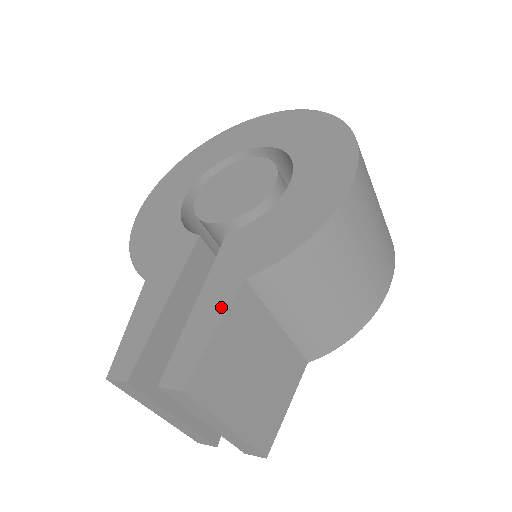
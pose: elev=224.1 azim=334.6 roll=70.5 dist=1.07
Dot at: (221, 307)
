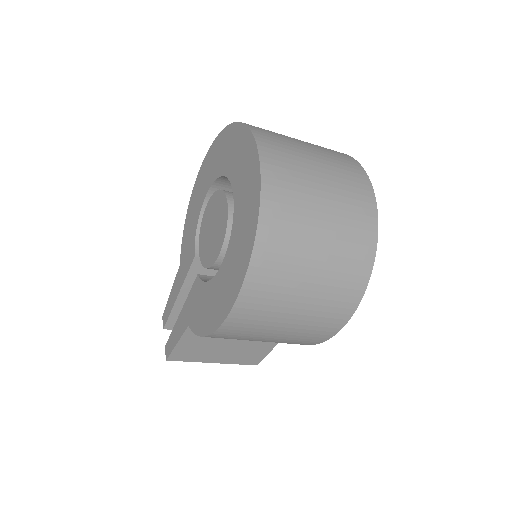
Dot at: (181, 332)
